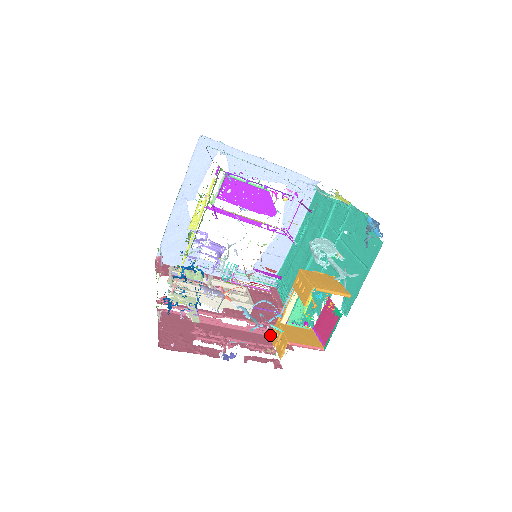
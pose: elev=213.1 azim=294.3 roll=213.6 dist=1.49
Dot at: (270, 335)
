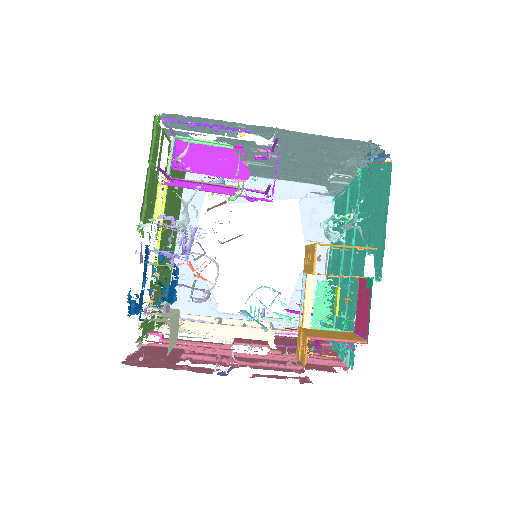
Dot at: occluded
